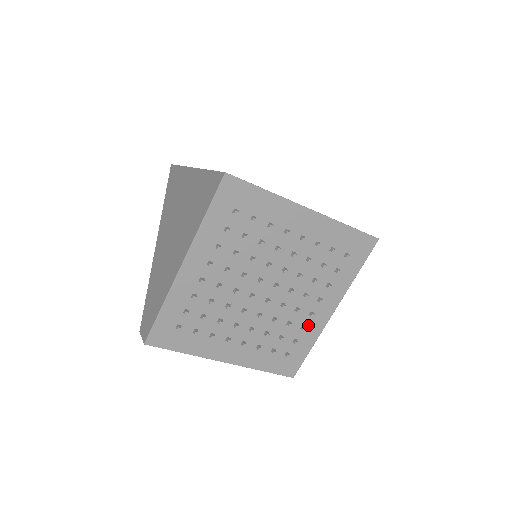
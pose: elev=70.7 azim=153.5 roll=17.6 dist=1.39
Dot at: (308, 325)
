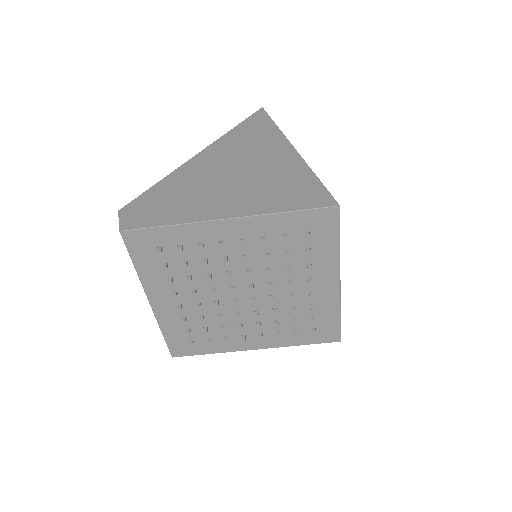
Dot at: (231, 340)
